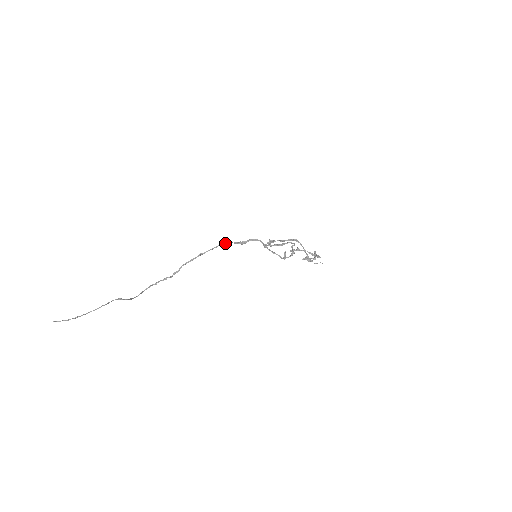
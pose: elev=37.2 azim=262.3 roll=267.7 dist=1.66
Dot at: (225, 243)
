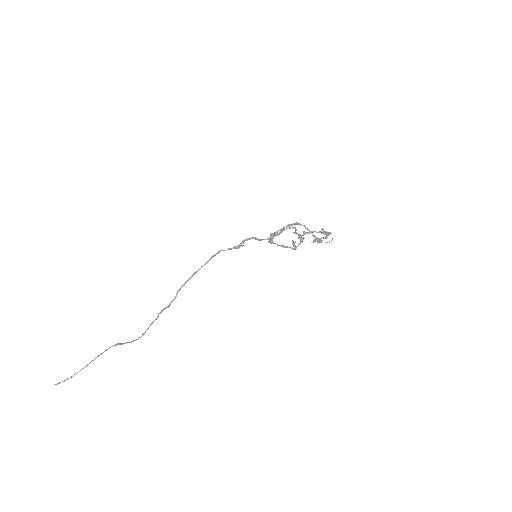
Dot at: (217, 253)
